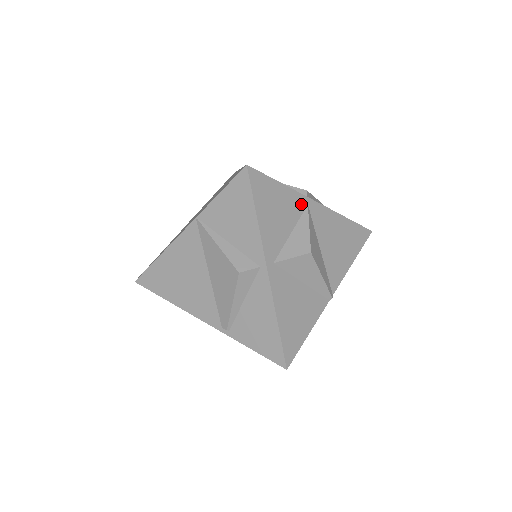
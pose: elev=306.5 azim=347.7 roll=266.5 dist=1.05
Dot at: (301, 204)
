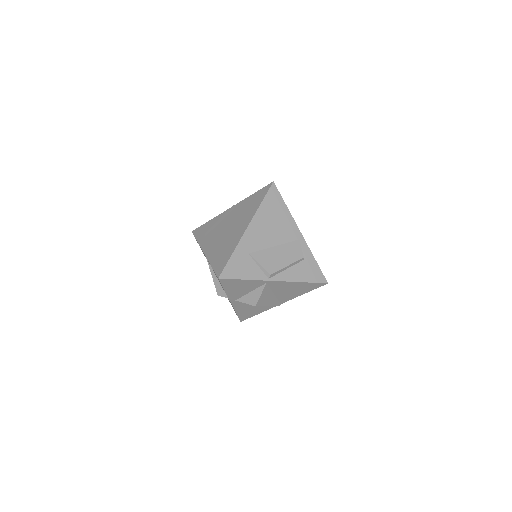
Dot at: (261, 283)
